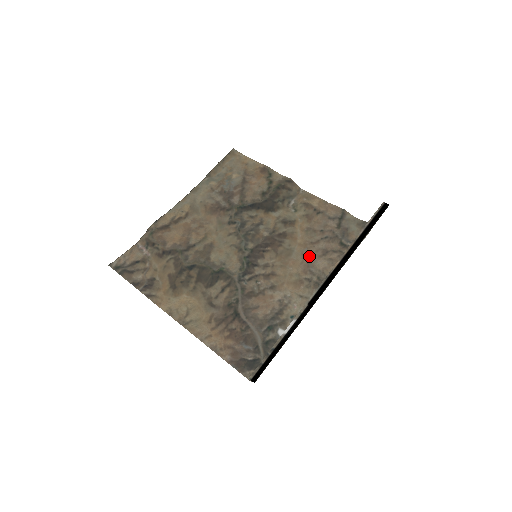
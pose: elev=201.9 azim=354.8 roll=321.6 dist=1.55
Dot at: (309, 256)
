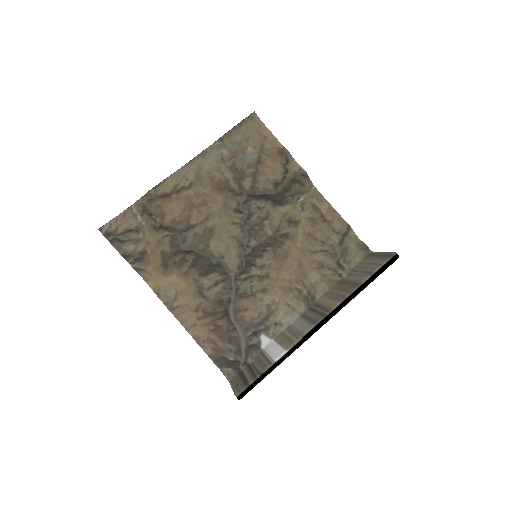
Dot at: (304, 265)
